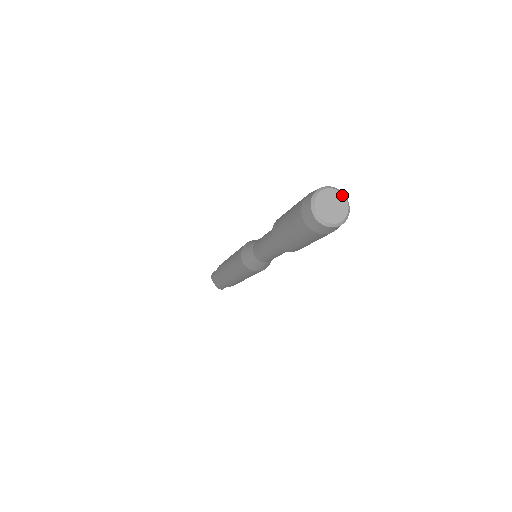
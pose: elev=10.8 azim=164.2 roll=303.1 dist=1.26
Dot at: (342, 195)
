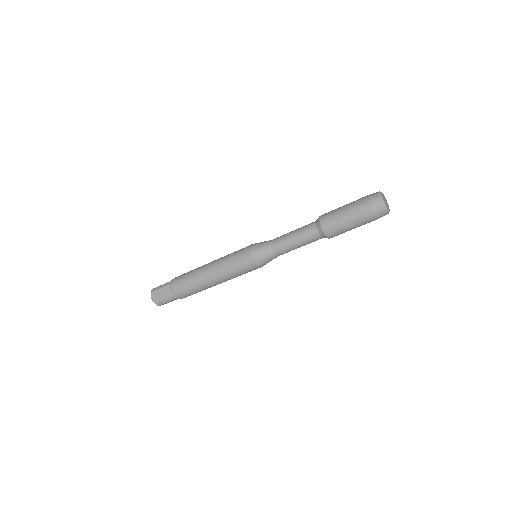
Dot at: (386, 200)
